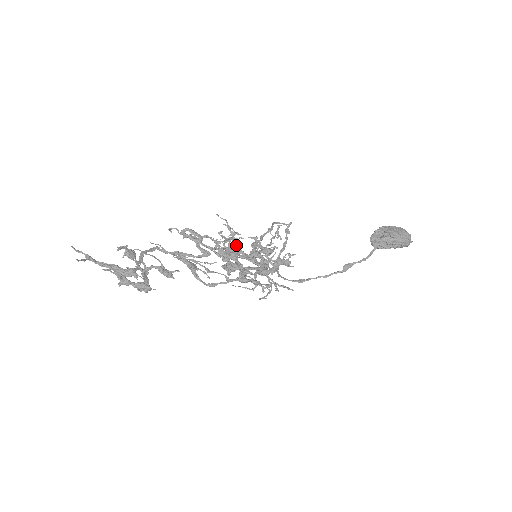
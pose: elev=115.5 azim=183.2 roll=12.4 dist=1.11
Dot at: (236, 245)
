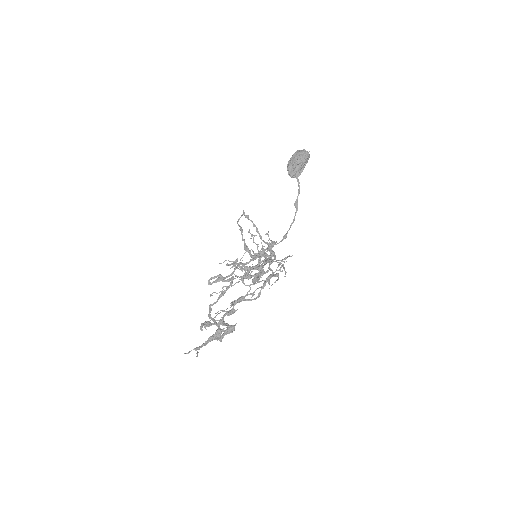
Dot at: occluded
